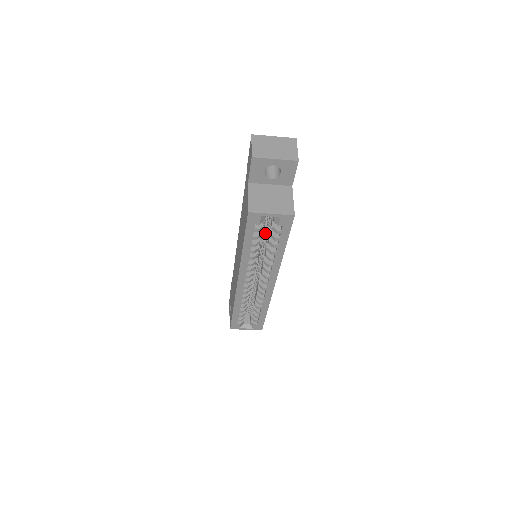
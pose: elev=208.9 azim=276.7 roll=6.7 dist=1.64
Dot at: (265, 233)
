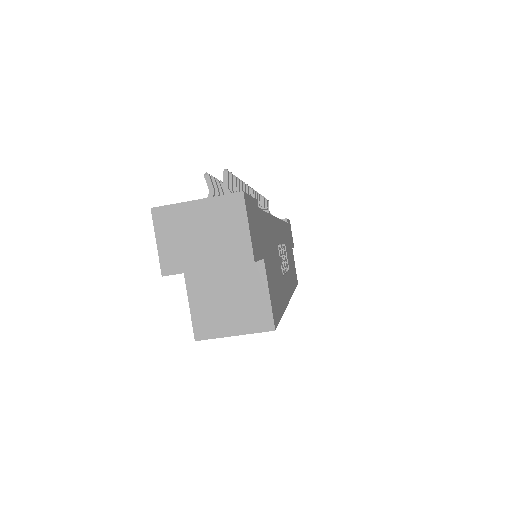
Dot at: occluded
